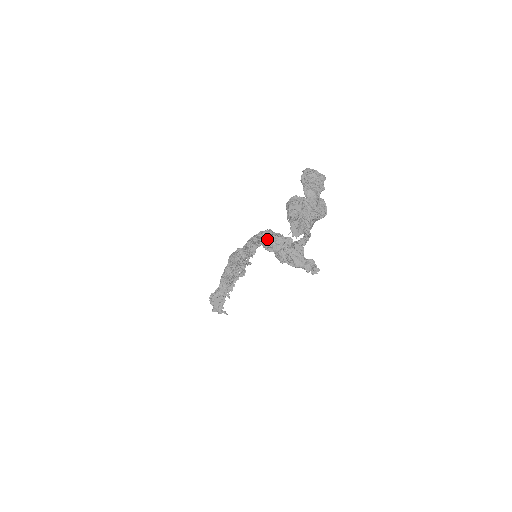
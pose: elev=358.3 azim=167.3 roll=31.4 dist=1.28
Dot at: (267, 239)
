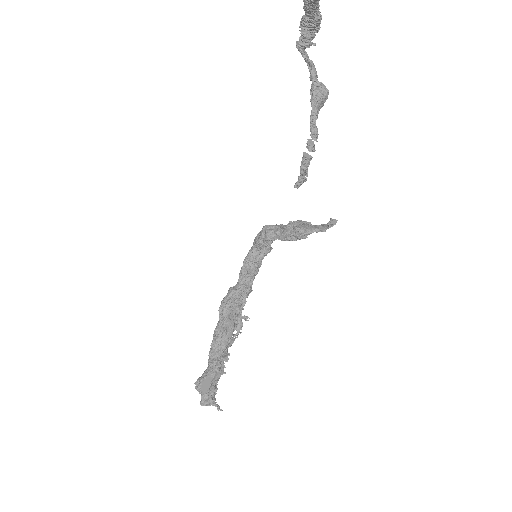
Dot at: (266, 227)
